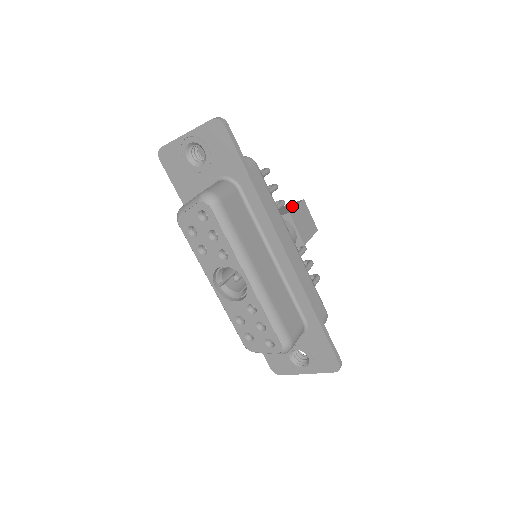
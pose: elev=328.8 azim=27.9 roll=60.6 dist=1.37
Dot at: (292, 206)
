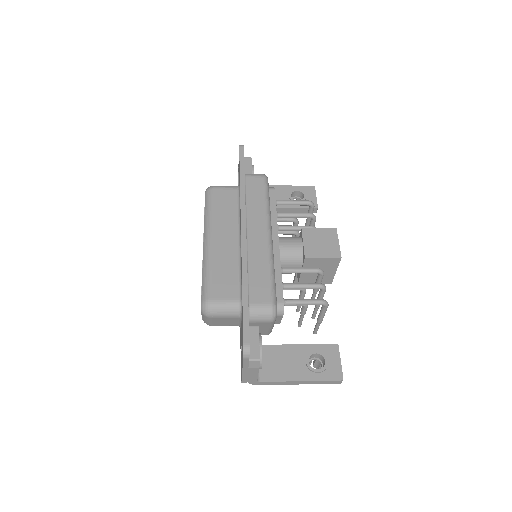
Dot at: occluded
